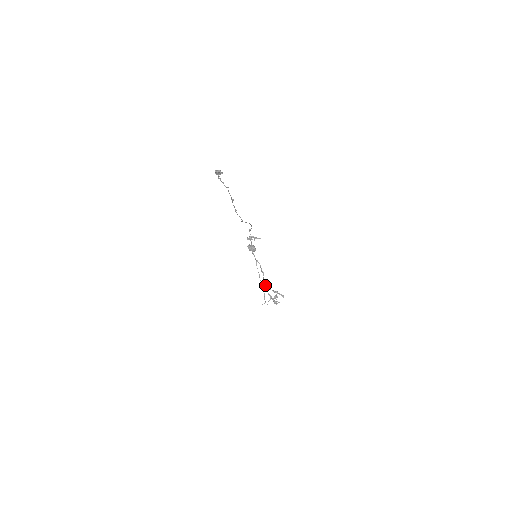
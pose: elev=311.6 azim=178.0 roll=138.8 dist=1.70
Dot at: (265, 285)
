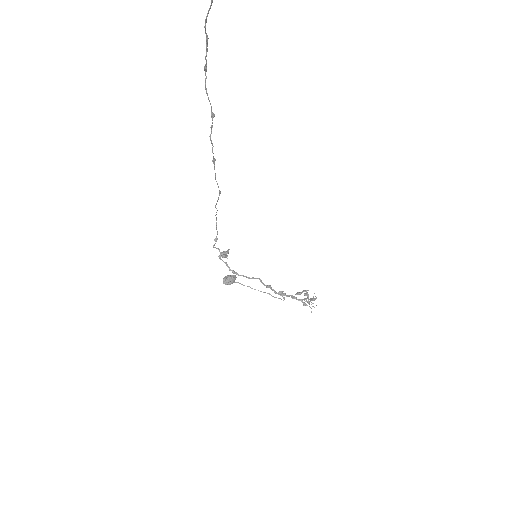
Dot at: (286, 296)
